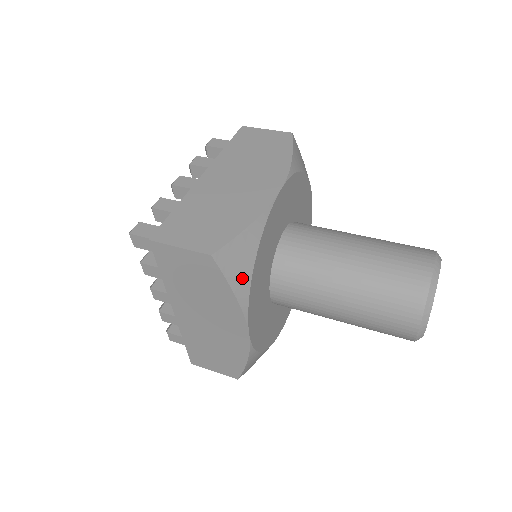
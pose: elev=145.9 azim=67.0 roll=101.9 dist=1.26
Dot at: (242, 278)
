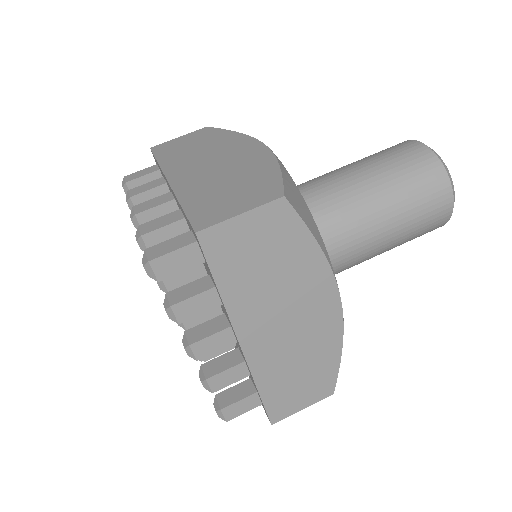
Dot at: occluded
